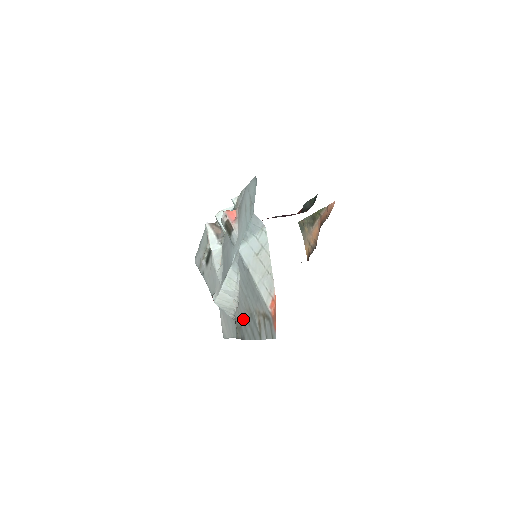
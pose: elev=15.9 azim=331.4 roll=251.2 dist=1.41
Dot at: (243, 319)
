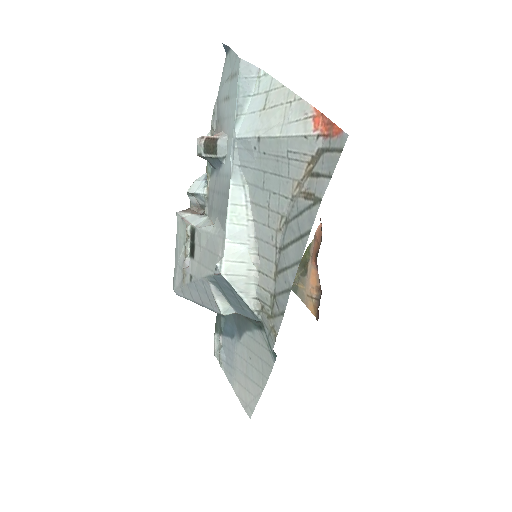
Dot at: (274, 268)
